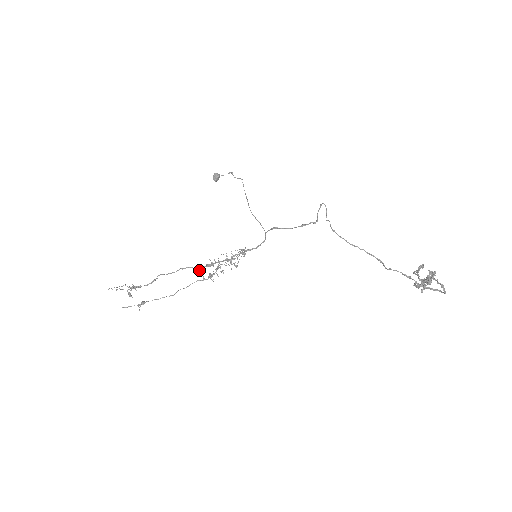
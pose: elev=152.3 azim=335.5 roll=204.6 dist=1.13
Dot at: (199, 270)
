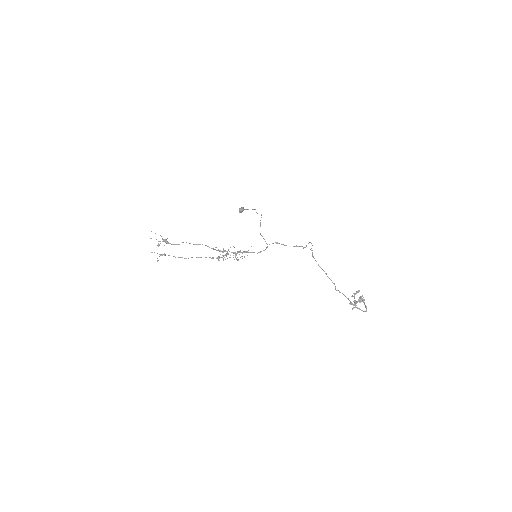
Dot at: occluded
